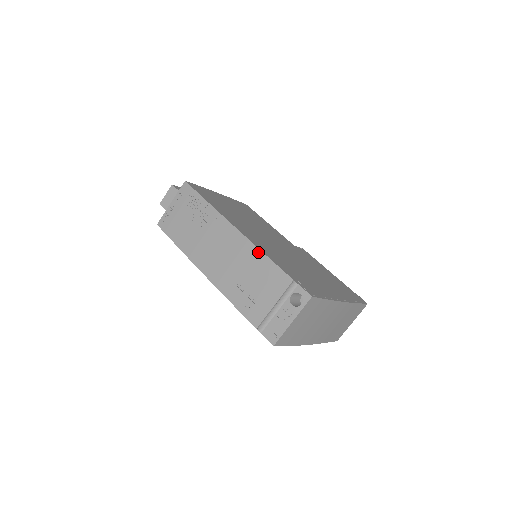
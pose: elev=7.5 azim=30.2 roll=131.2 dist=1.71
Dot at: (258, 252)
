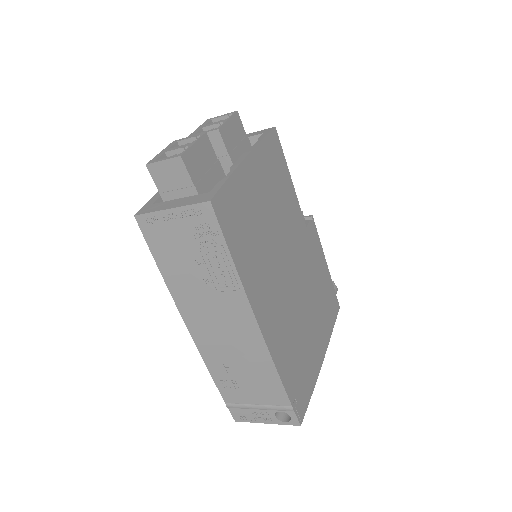
Dot at: (270, 362)
